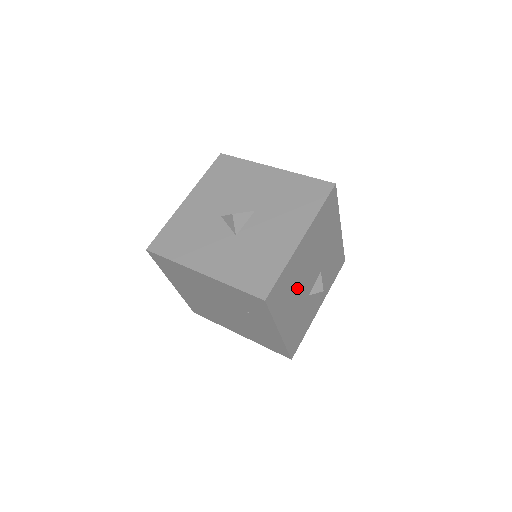
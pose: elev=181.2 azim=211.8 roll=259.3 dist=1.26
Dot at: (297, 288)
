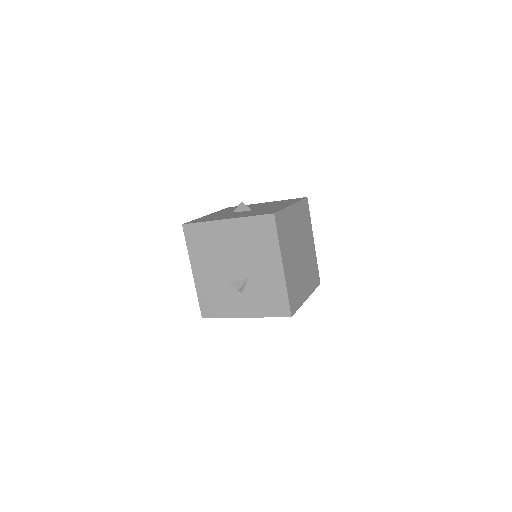
Dot at: (216, 256)
